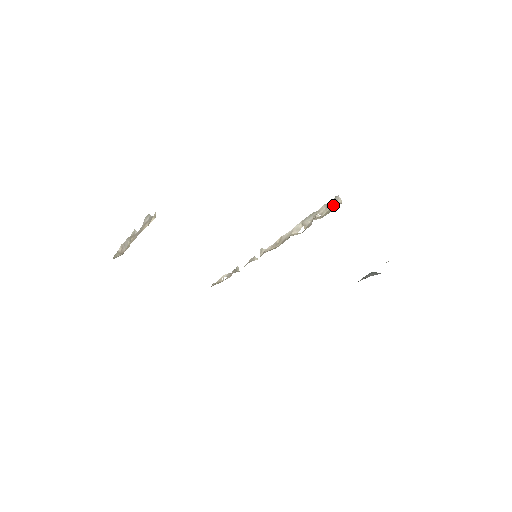
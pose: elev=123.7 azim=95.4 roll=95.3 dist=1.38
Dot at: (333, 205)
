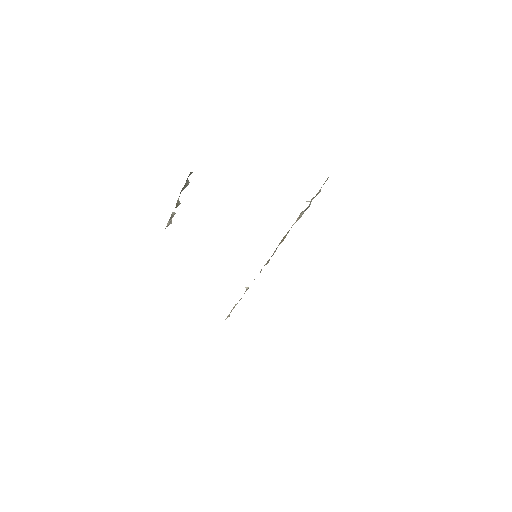
Dot at: occluded
